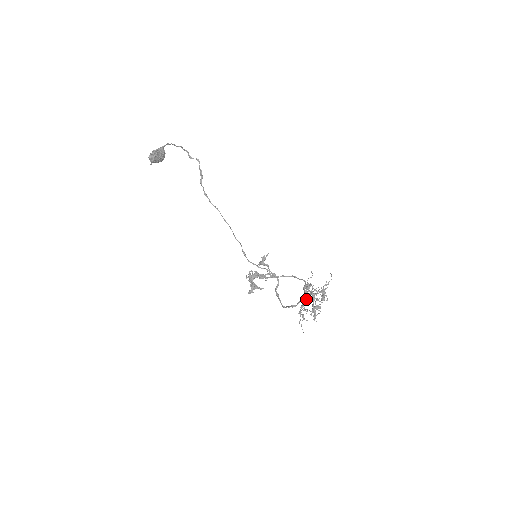
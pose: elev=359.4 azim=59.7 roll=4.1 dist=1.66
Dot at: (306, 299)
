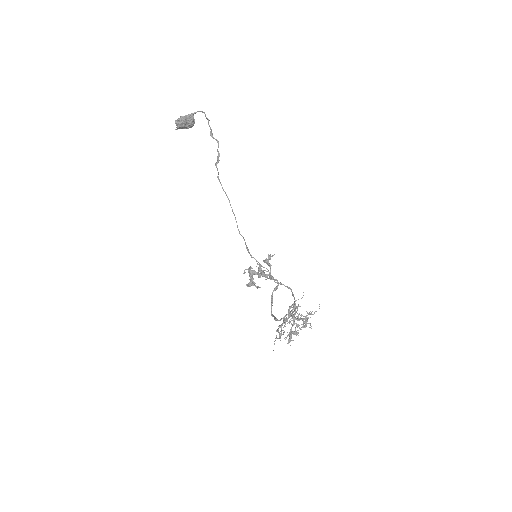
Dot at: (287, 320)
